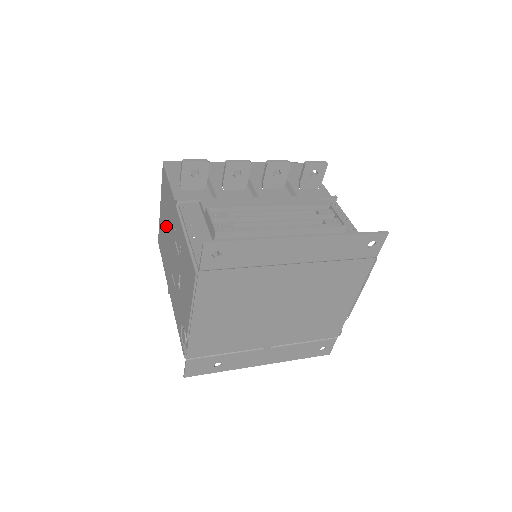
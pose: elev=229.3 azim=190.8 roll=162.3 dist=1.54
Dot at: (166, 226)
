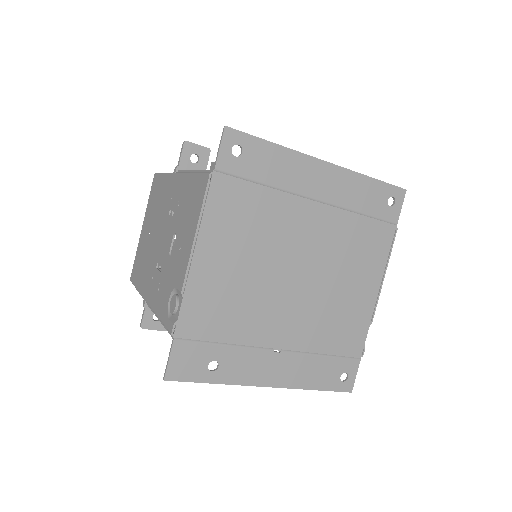
Dot at: (151, 229)
